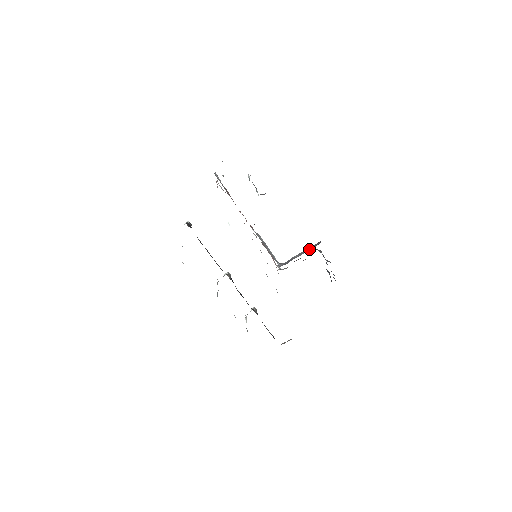
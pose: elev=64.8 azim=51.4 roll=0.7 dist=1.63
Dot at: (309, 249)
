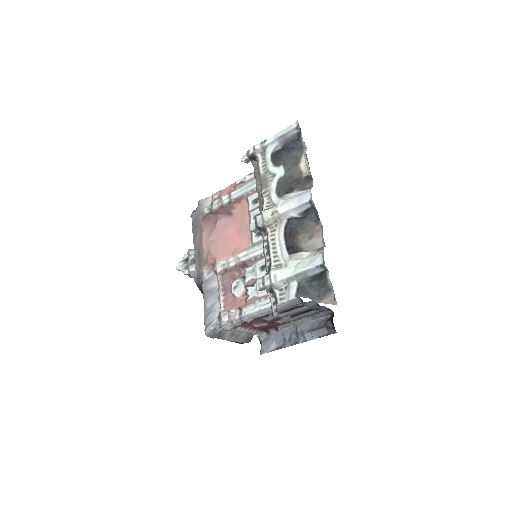
Dot at: (239, 339)
